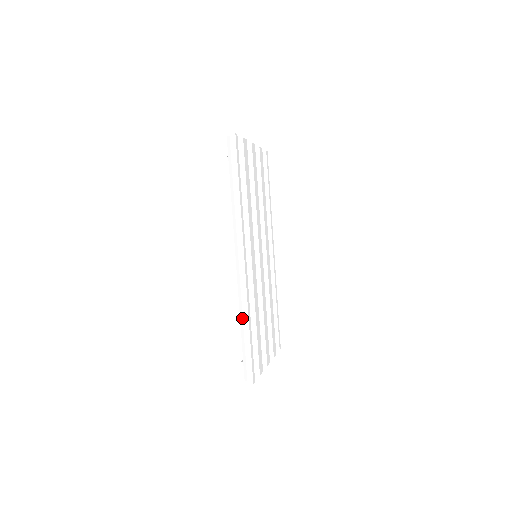
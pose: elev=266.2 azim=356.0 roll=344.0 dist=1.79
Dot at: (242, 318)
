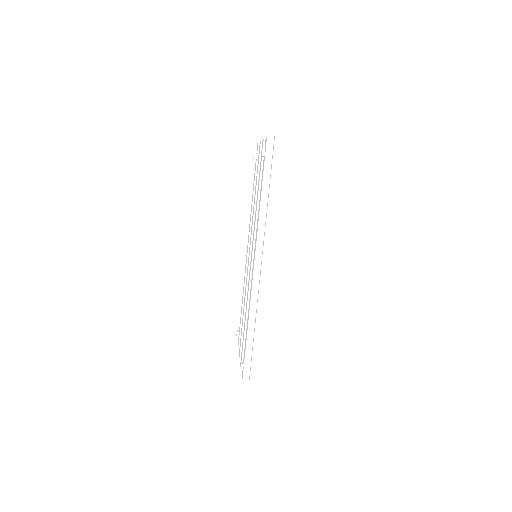
Dot at: (252, 323)
